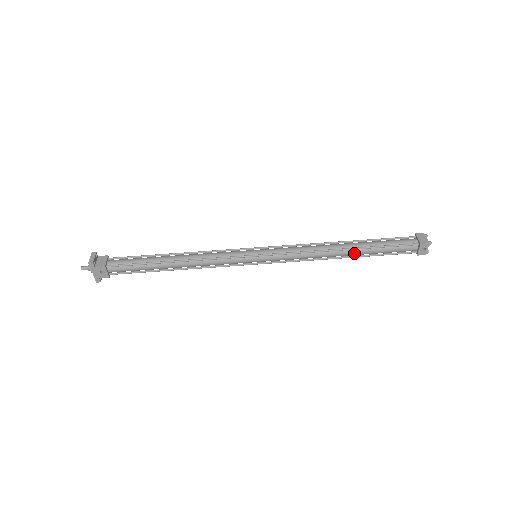
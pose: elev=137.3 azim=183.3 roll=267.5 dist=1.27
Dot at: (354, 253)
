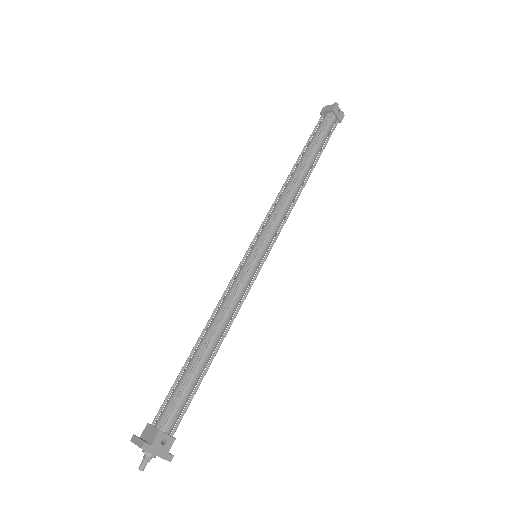
Dot at: (309, 167)
